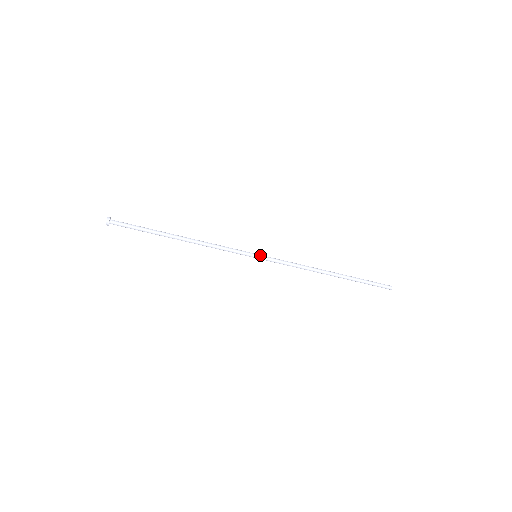
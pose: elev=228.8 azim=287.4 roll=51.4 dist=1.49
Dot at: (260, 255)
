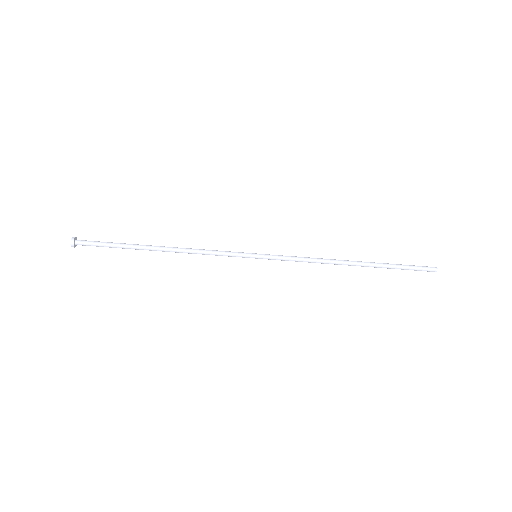
Dot at: (260, 254)
